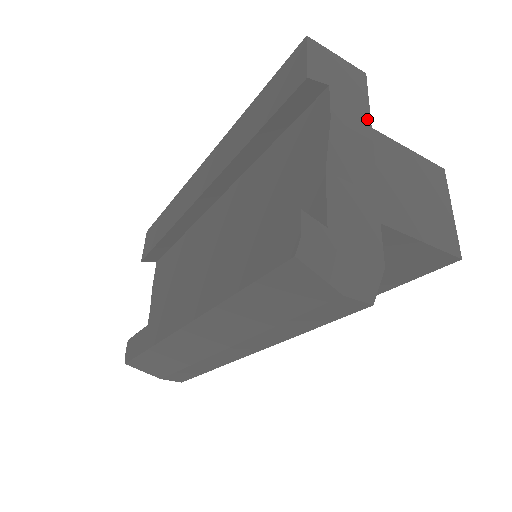
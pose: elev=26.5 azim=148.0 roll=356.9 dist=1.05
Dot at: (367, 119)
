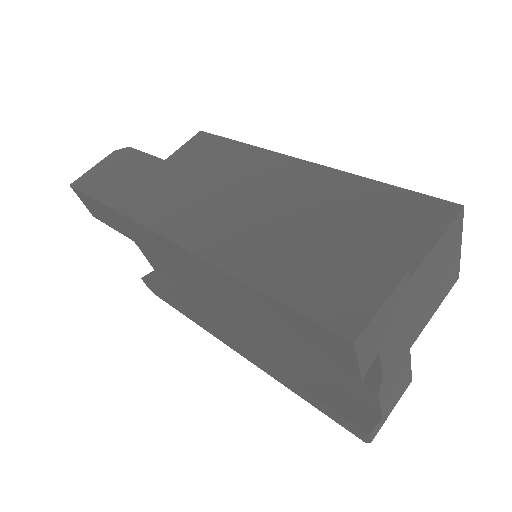
Dot at: (408, 322)
